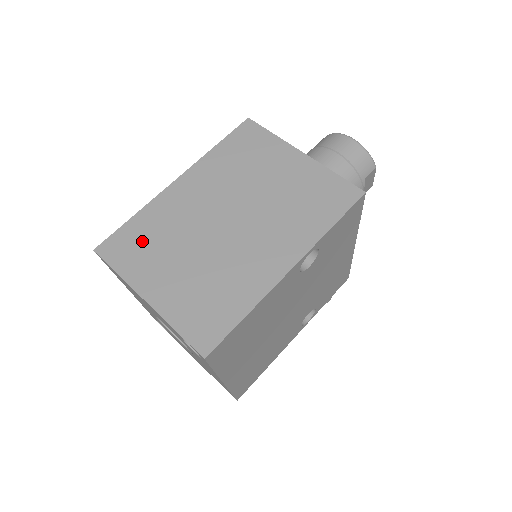
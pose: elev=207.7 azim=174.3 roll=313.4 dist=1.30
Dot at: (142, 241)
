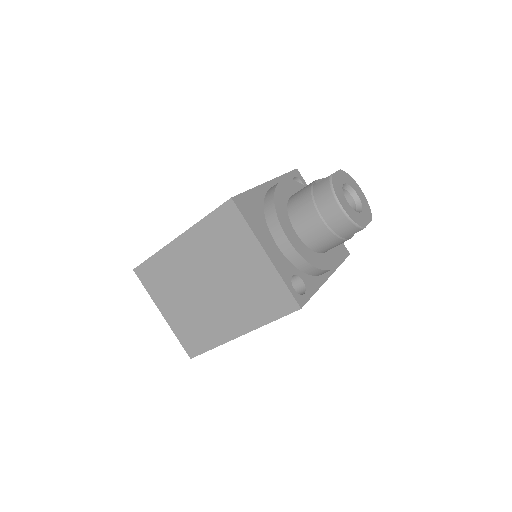
Dot at: (158, 277)
